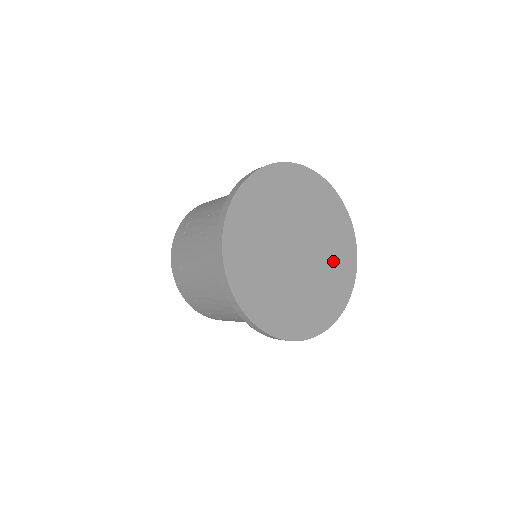
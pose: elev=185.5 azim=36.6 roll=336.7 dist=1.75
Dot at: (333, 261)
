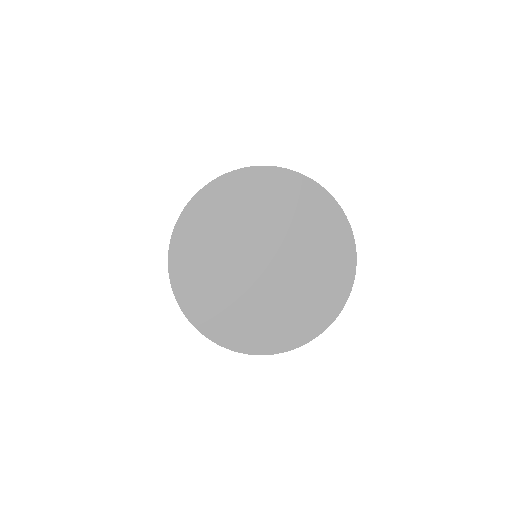
Dot at: (307, 229)
